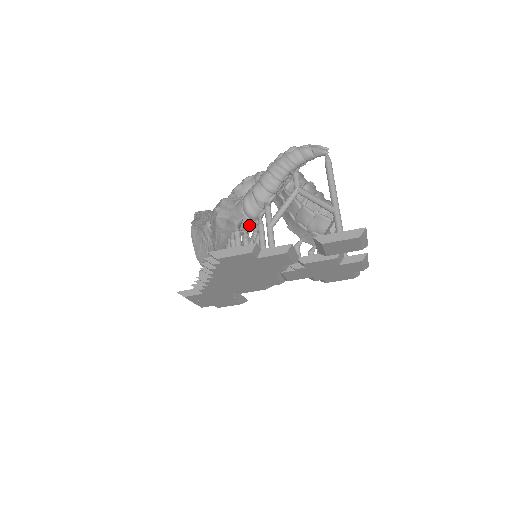
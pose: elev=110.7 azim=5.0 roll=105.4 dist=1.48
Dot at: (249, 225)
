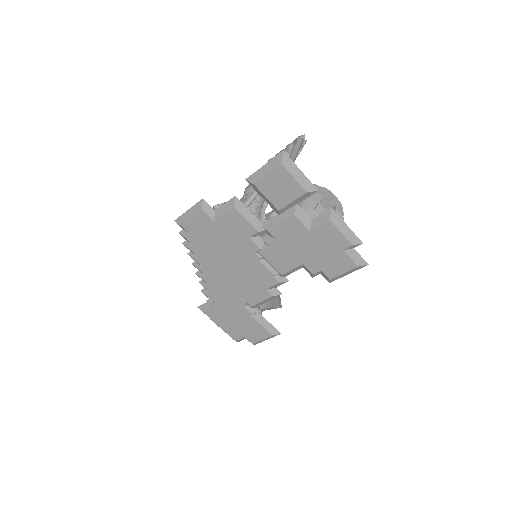
Dot at: occluded
